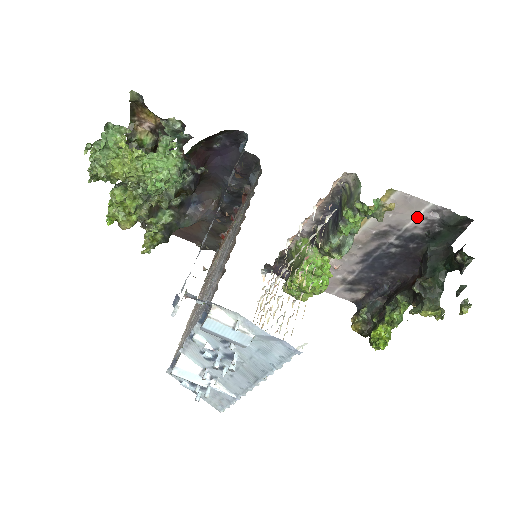
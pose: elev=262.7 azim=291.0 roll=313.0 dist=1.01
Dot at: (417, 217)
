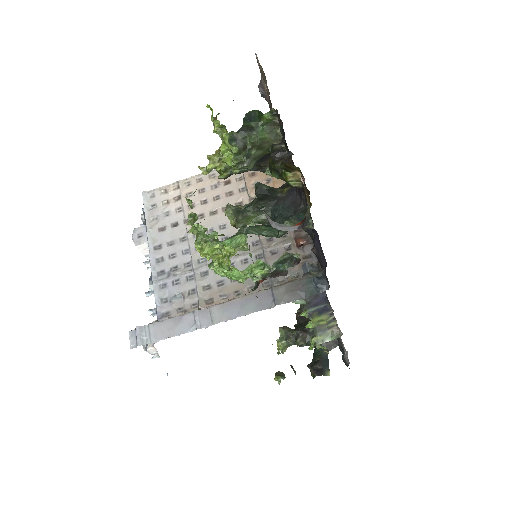
Dot at: occluded
